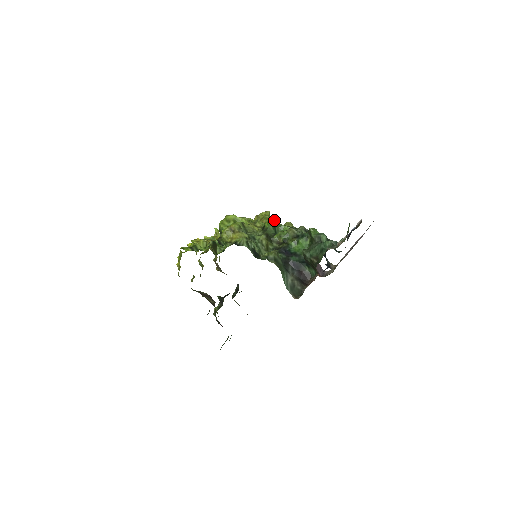
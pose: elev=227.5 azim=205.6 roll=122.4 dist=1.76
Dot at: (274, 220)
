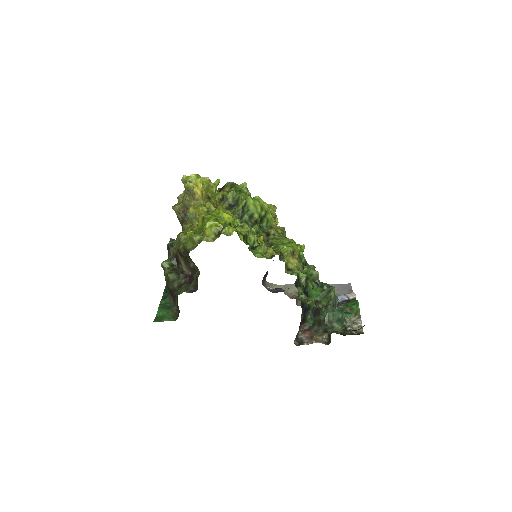
Dot at: (304, 248)
